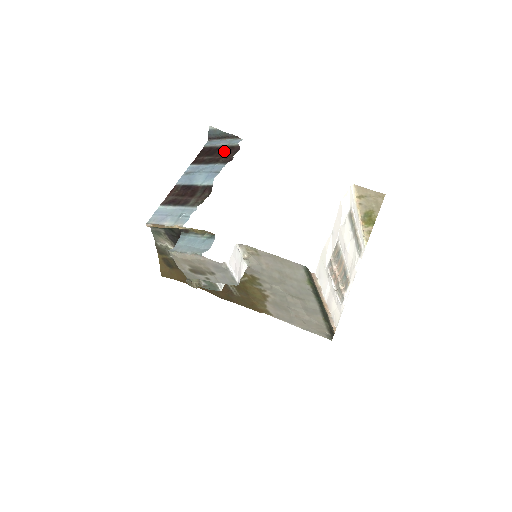
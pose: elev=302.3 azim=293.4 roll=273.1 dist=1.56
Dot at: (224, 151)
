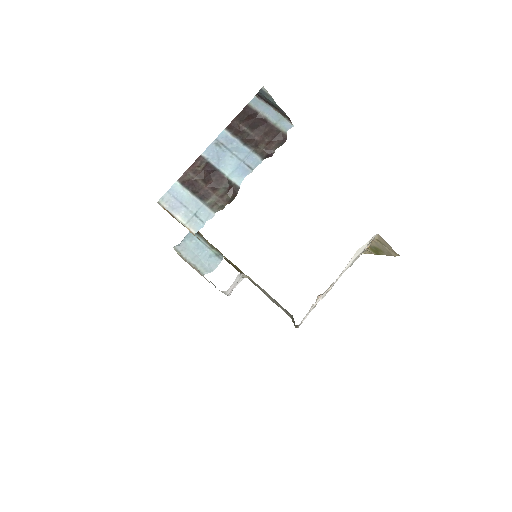
Dot at: (268, 132)
